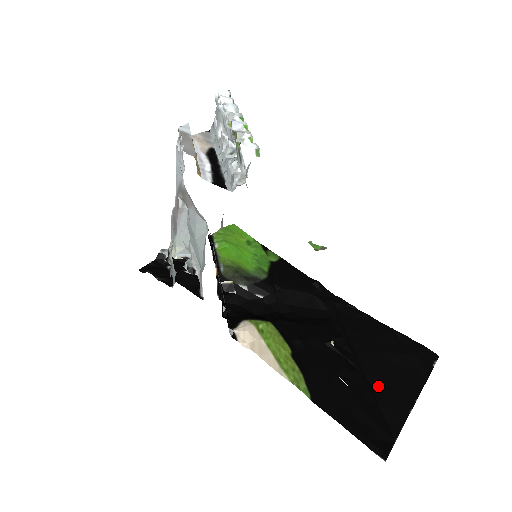
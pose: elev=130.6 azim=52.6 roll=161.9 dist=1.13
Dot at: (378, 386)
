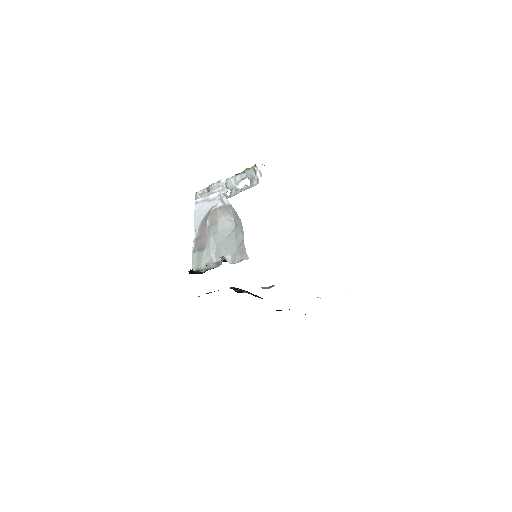
Dot at: occluded
